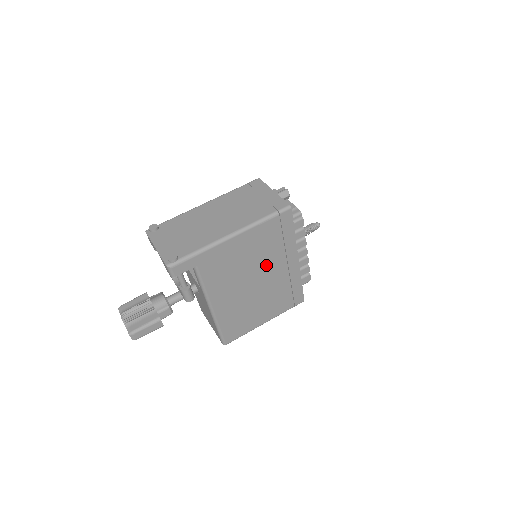
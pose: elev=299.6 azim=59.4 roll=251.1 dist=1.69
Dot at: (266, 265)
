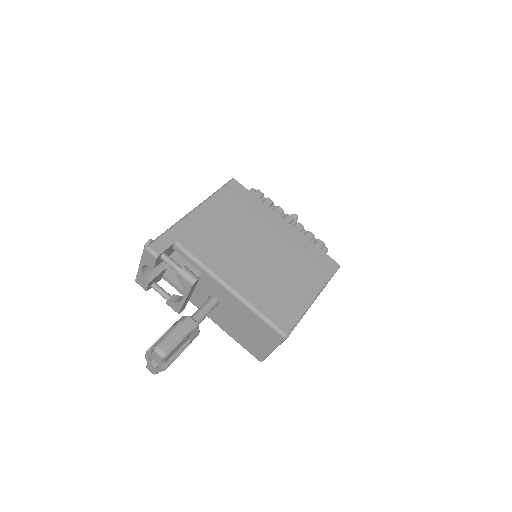
Dot at: (254, 231)
